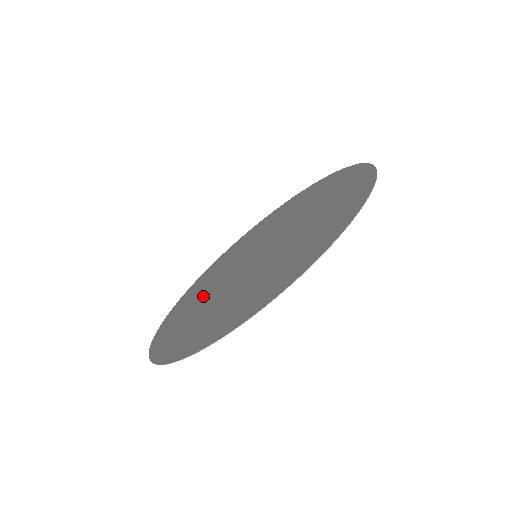
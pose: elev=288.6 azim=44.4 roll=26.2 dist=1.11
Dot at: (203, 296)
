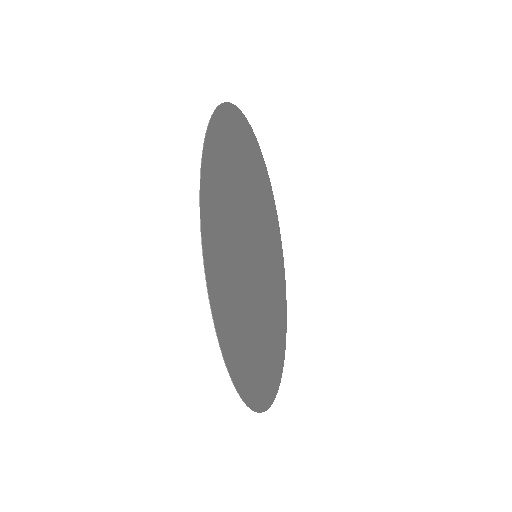
Dot at: (264, 329)
